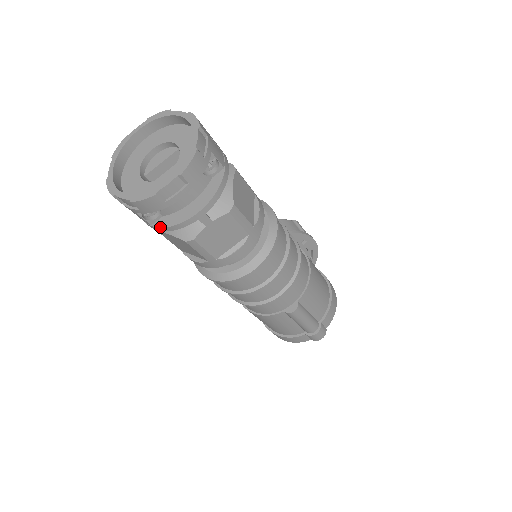
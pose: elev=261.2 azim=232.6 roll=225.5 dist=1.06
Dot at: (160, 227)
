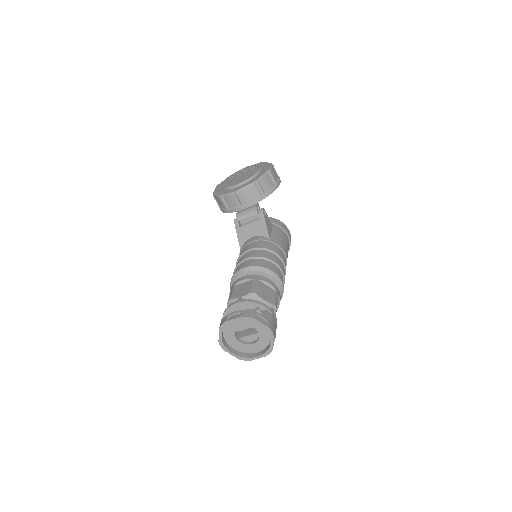
Dot at: occluded
